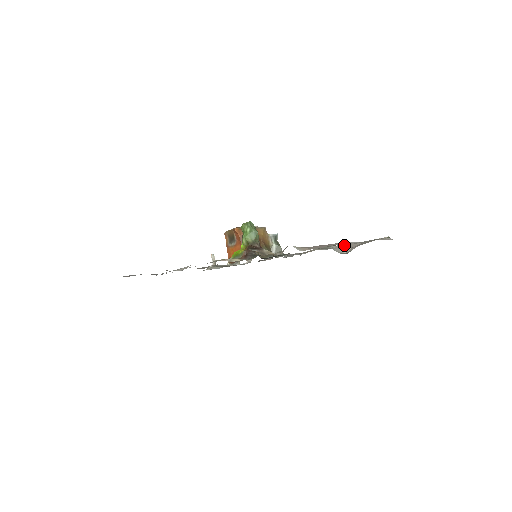
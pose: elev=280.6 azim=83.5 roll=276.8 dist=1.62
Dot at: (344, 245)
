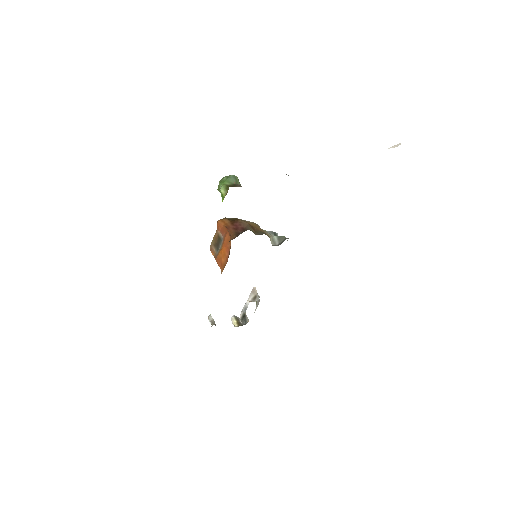
Dot at: occluded
